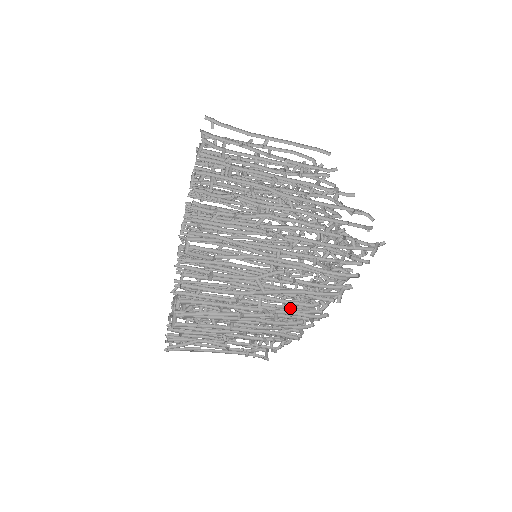
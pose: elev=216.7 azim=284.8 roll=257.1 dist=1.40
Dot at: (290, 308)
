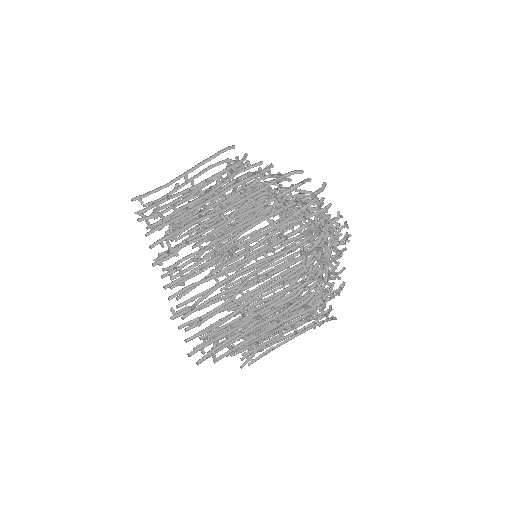
Dot at: occluded
